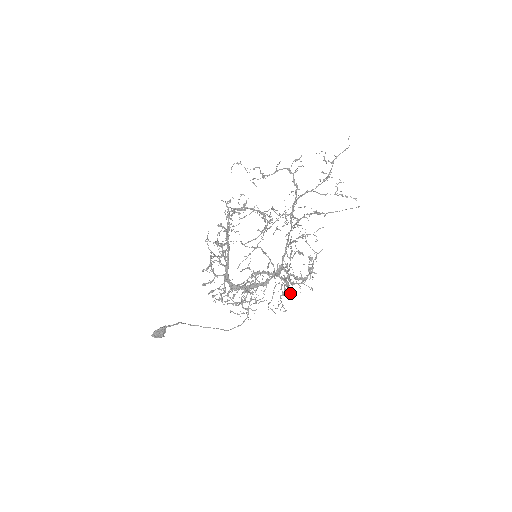
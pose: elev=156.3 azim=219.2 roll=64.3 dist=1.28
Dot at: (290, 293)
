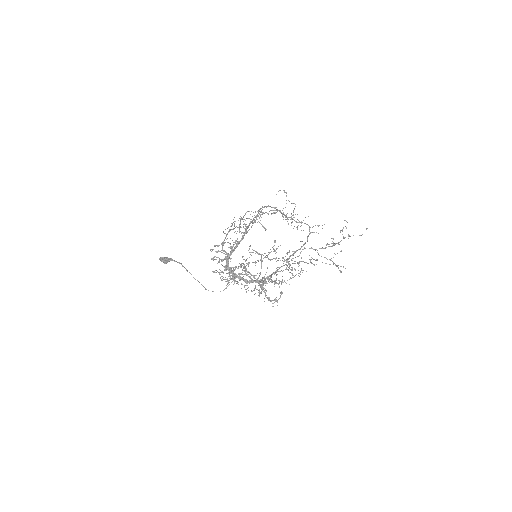
Dot at: occluded
